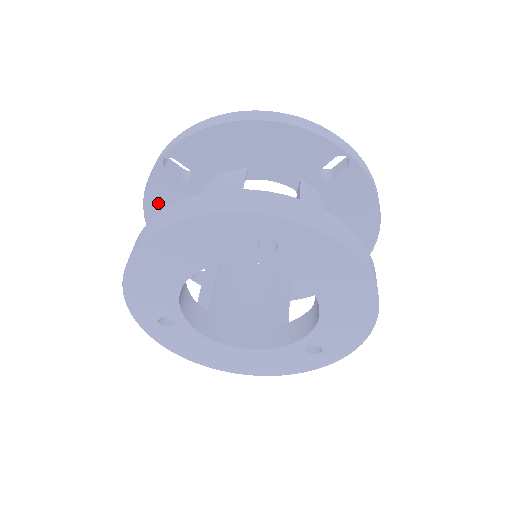
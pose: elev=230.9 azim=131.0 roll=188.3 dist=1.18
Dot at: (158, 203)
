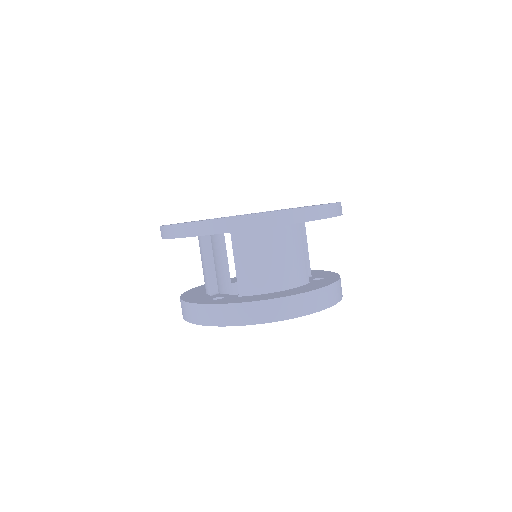
Dot at: occluded
